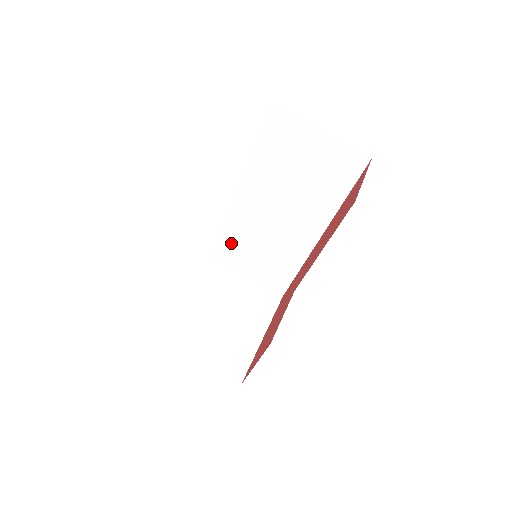
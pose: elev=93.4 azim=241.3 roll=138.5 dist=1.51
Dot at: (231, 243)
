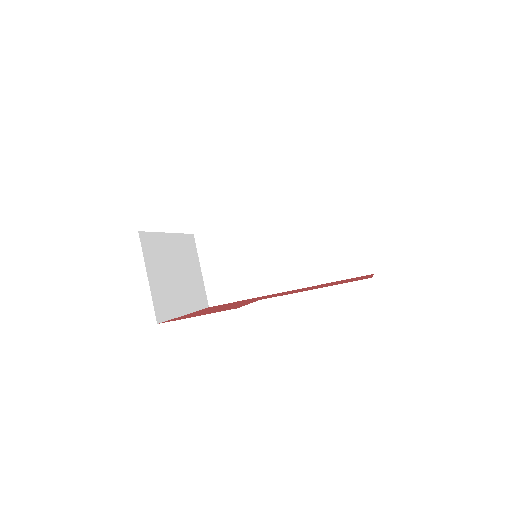
Dot at: (222, 238)
